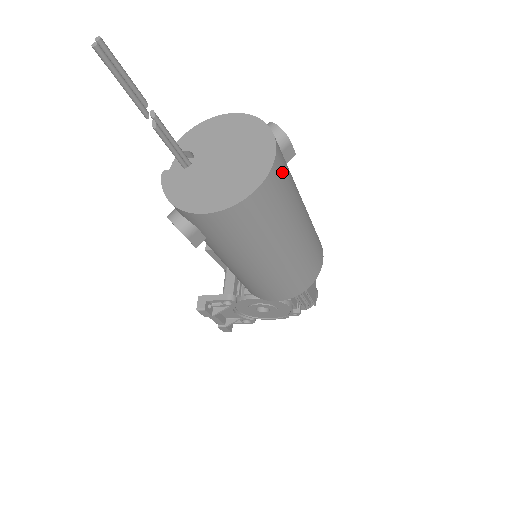
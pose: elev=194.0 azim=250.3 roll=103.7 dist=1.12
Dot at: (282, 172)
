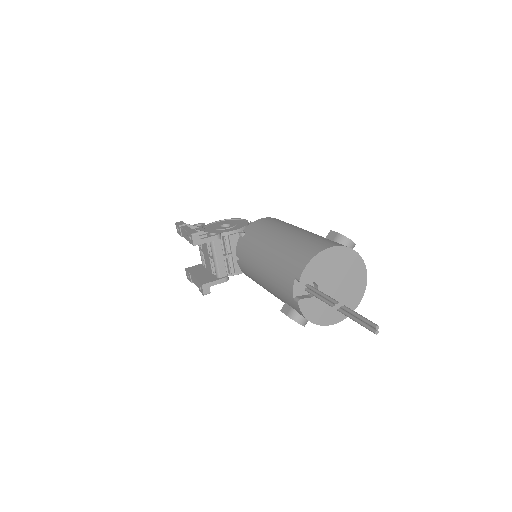
Dot at: occluded
